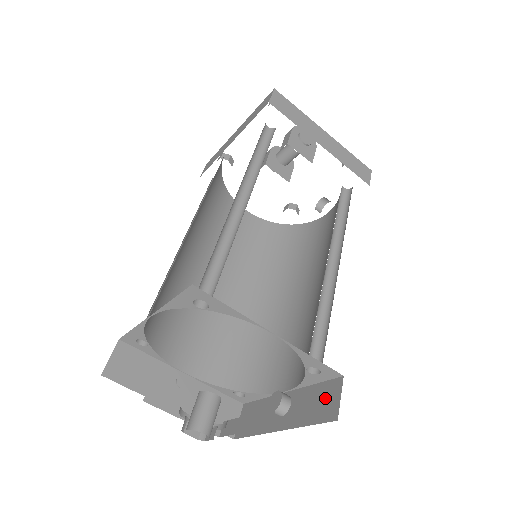
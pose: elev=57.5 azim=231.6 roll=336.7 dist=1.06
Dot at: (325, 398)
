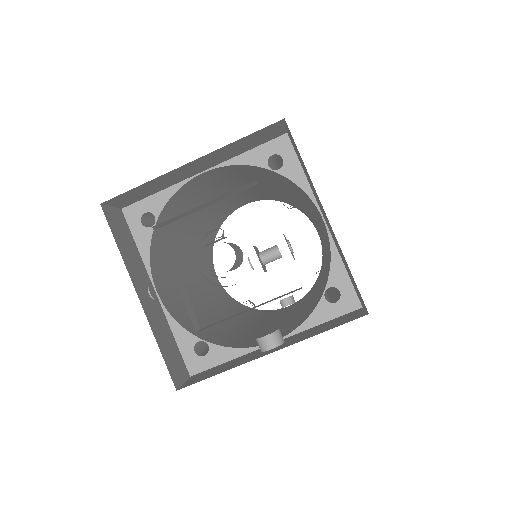
Dot at: (342, 319)
